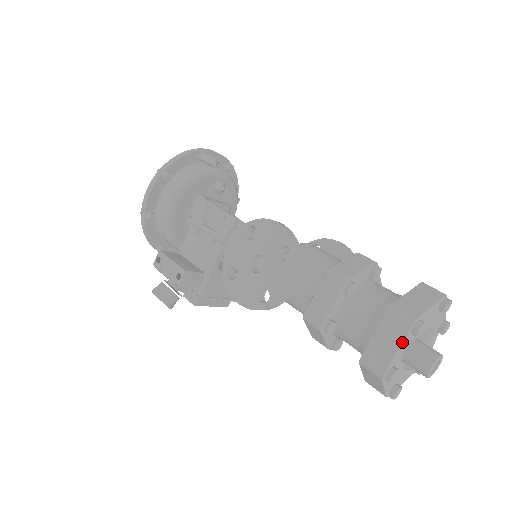
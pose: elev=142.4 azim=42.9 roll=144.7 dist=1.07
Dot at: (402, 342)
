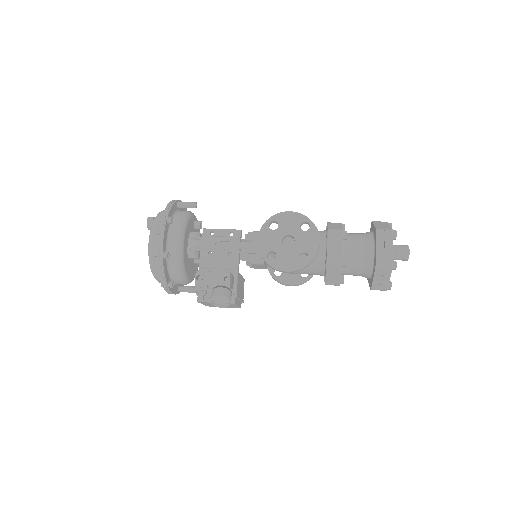
Dot at: (392, 243)
